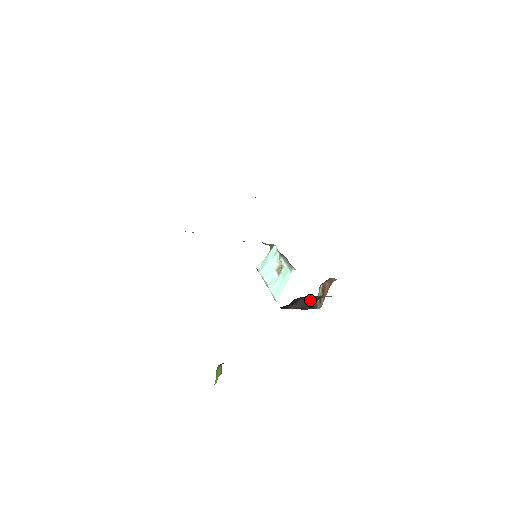
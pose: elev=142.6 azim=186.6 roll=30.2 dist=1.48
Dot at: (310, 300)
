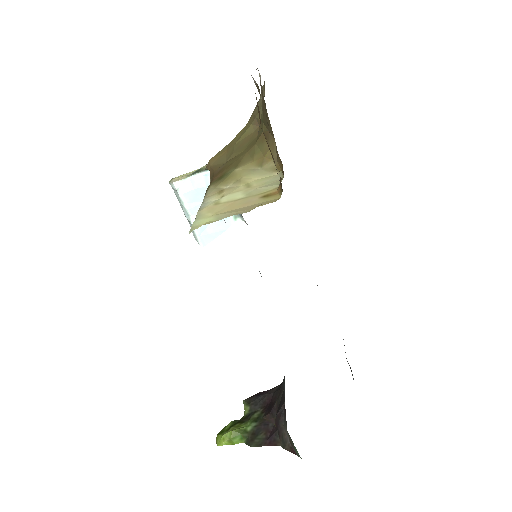
Dot at: occluded
